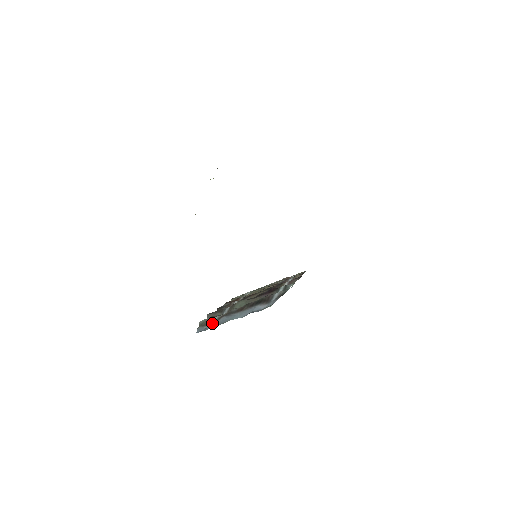
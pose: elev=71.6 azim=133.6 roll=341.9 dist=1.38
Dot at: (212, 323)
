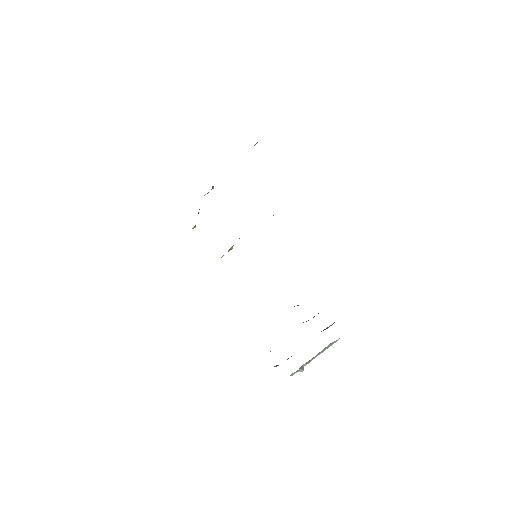
Dot at: occluded
